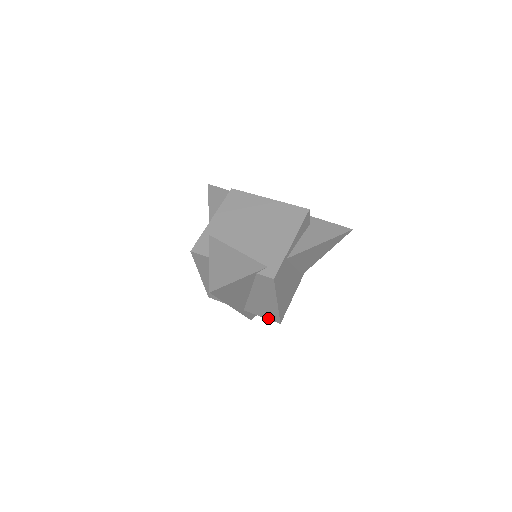
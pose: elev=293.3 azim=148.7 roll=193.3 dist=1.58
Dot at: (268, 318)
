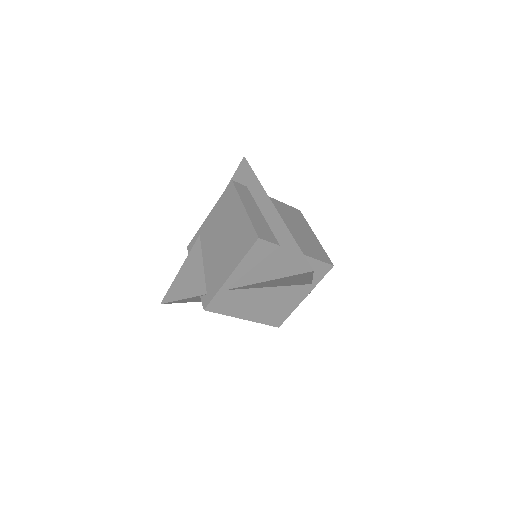
Dot at: occluded
